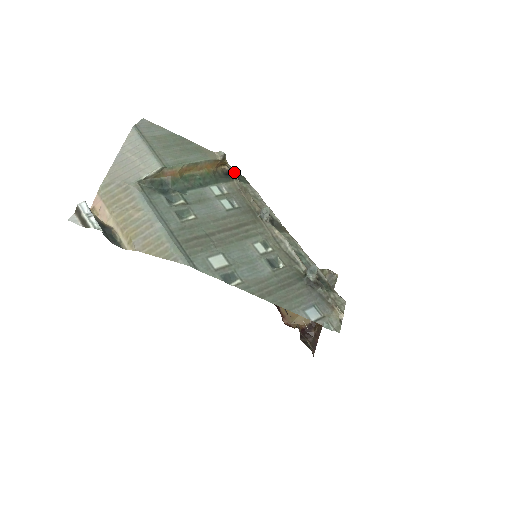
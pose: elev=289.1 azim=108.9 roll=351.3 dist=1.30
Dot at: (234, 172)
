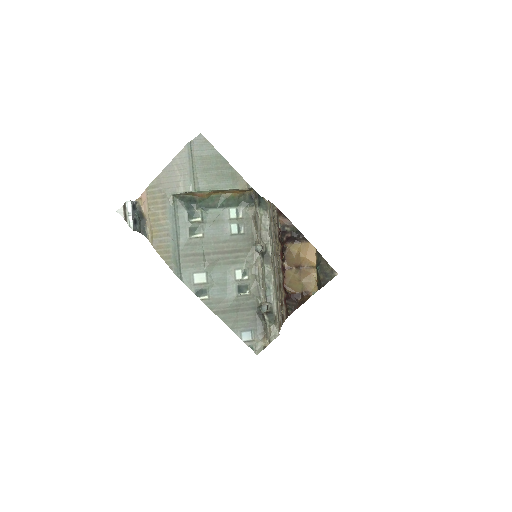
Dot at: (255, 201)
